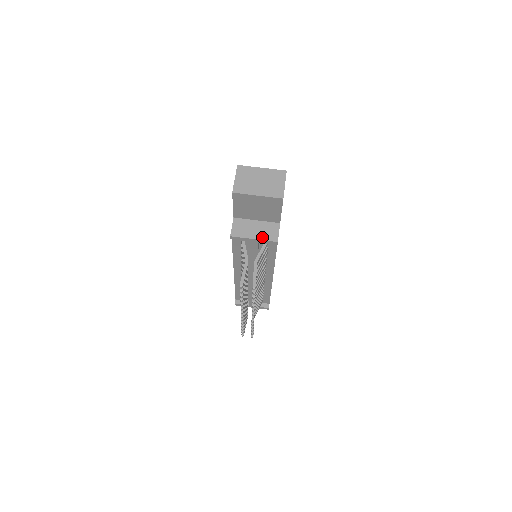
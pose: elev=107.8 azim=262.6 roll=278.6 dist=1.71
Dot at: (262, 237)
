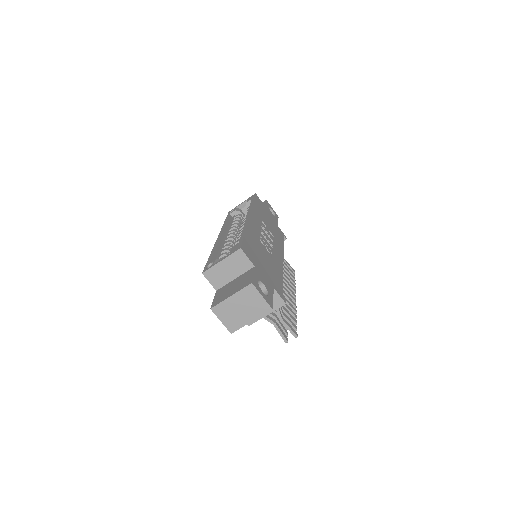
Dot at: occluded
